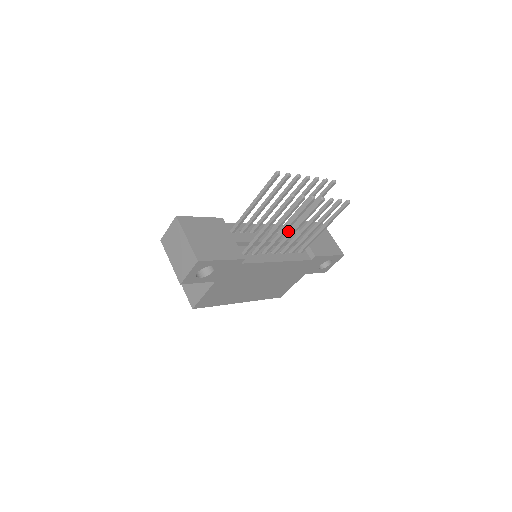
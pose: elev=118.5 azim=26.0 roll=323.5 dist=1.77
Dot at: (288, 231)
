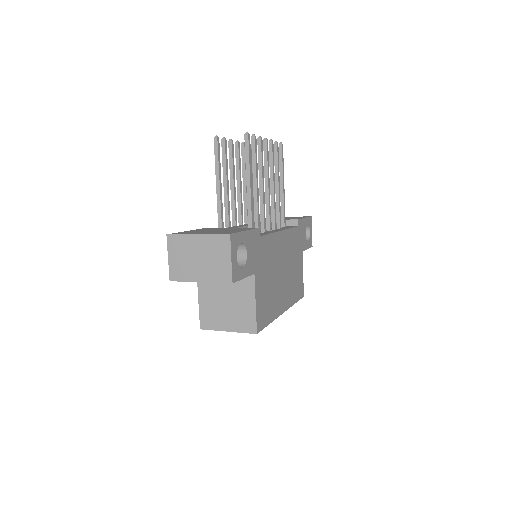
Dot at: occluded
